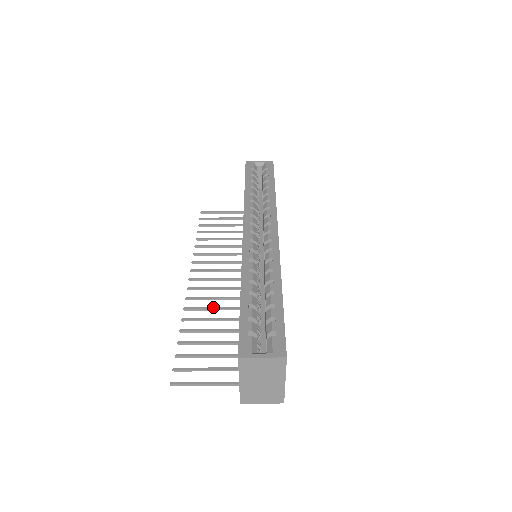
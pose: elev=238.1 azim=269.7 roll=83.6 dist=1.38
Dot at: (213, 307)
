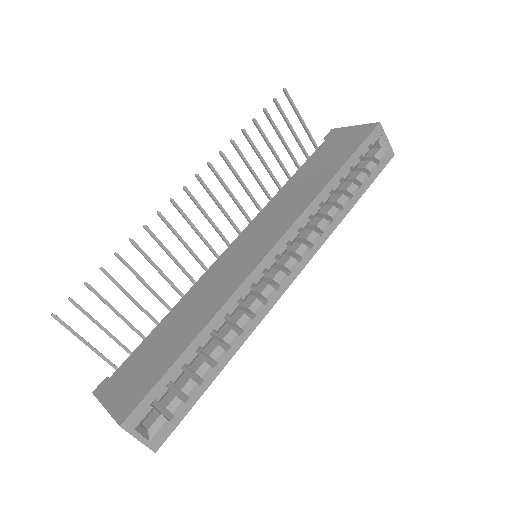
Dot at: (170, 252)
